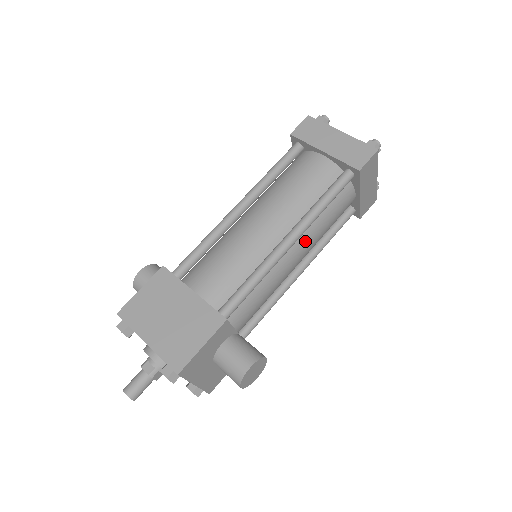
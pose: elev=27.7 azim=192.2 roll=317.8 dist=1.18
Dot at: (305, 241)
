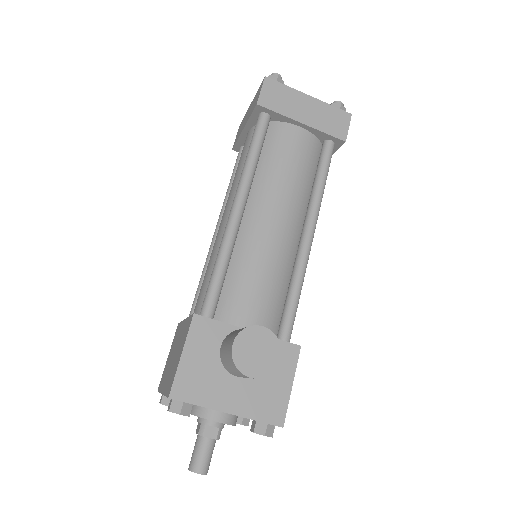
Dot at: (265, 200)
